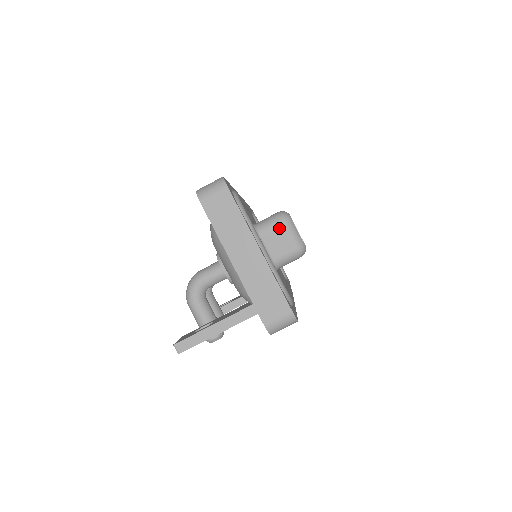
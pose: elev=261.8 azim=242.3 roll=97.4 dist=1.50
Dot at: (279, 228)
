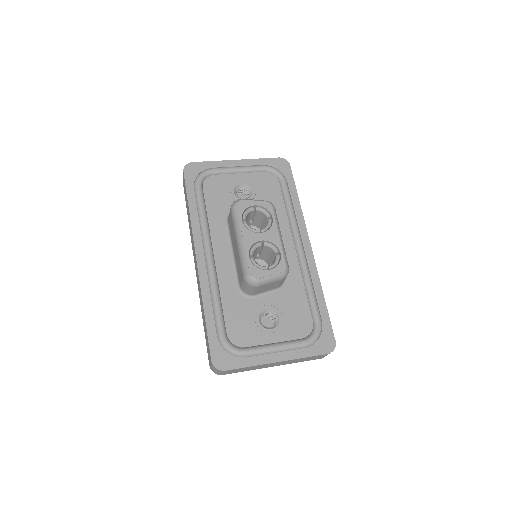
Dot at: (258, 288)
